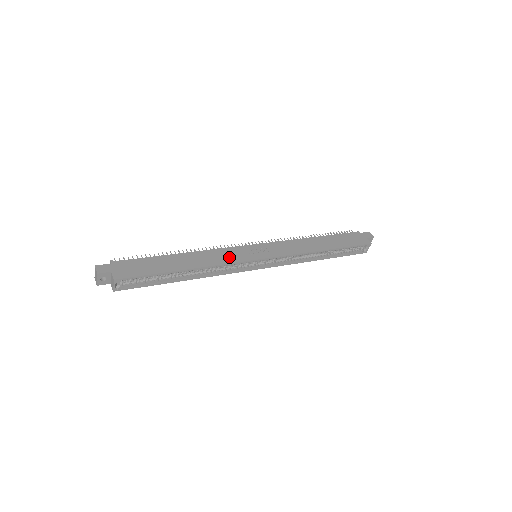
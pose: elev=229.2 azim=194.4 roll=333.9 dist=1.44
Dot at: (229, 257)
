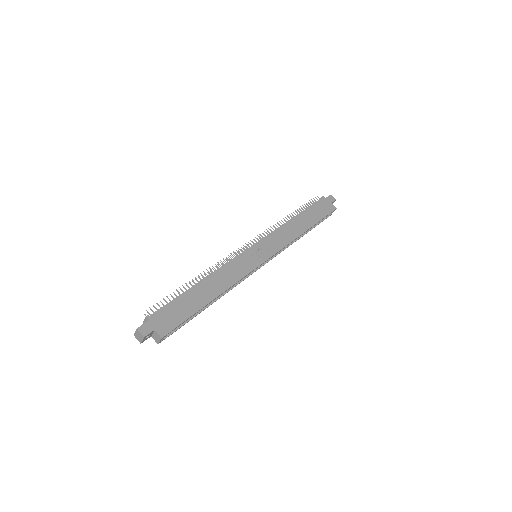
Dot at: (240, 270)
